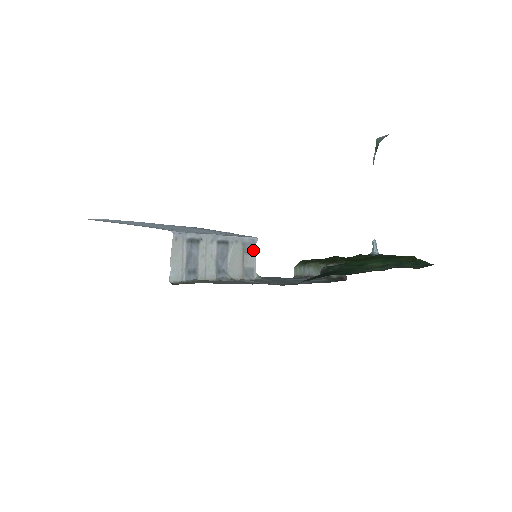
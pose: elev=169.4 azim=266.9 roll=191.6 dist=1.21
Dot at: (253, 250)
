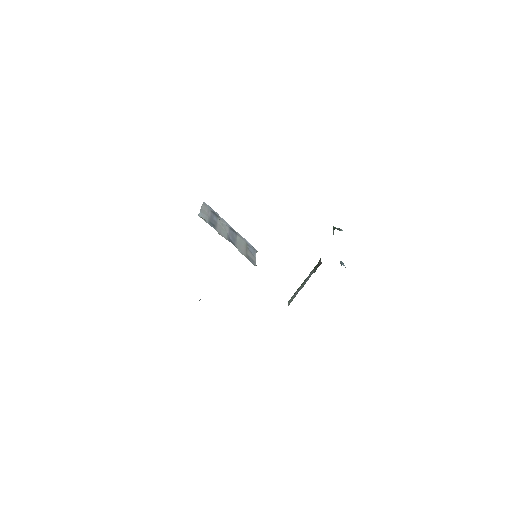
Dot at: (254, 254)
